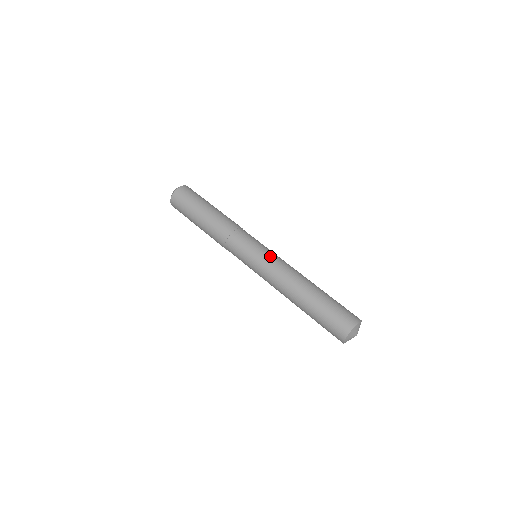
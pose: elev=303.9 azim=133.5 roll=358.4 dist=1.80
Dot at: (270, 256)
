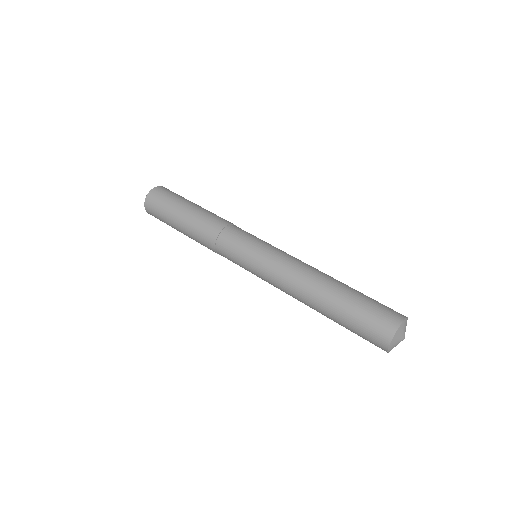
Dot at: (268, 257)
